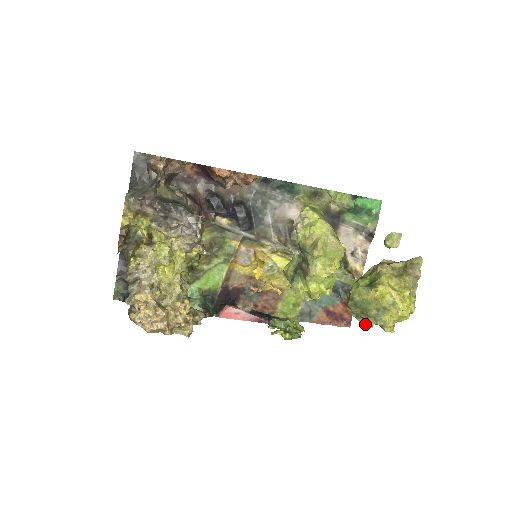
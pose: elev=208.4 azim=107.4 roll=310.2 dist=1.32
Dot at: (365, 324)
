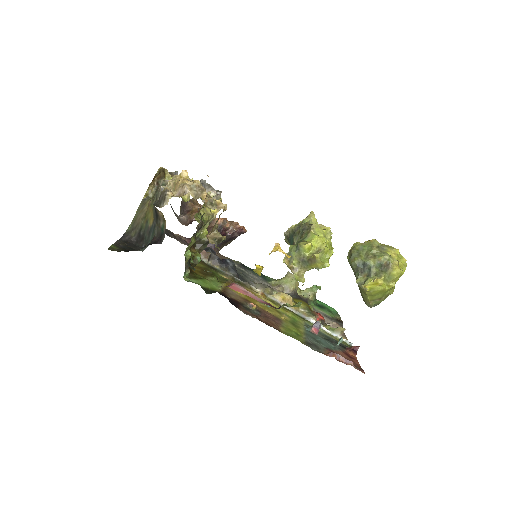
Dot at: (376, 279)
